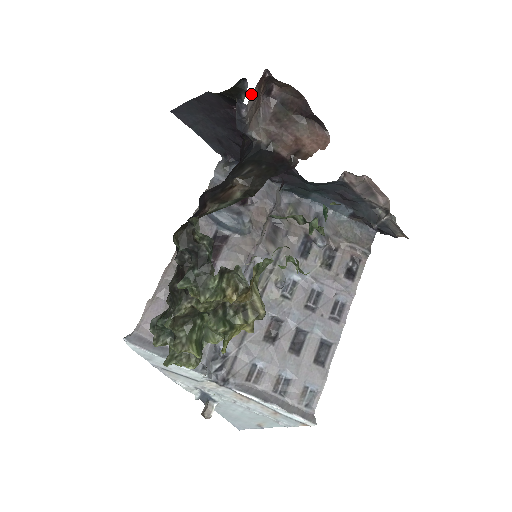
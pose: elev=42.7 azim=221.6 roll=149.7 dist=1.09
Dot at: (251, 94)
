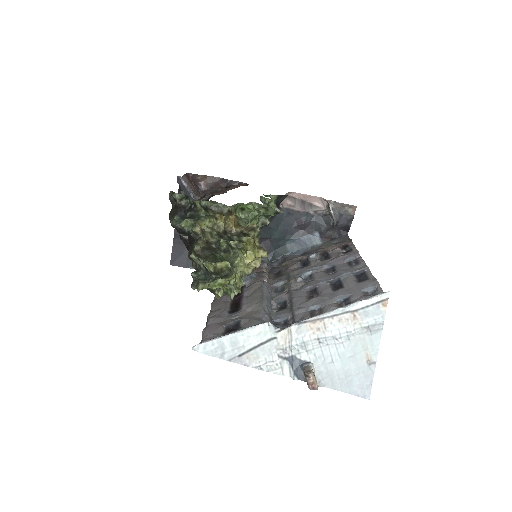
Dot at: (183, 176)
